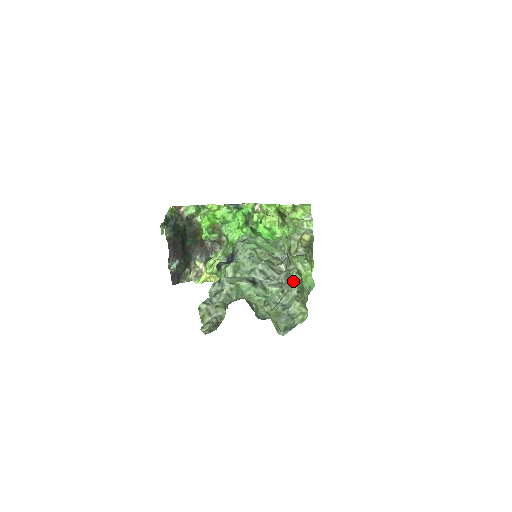
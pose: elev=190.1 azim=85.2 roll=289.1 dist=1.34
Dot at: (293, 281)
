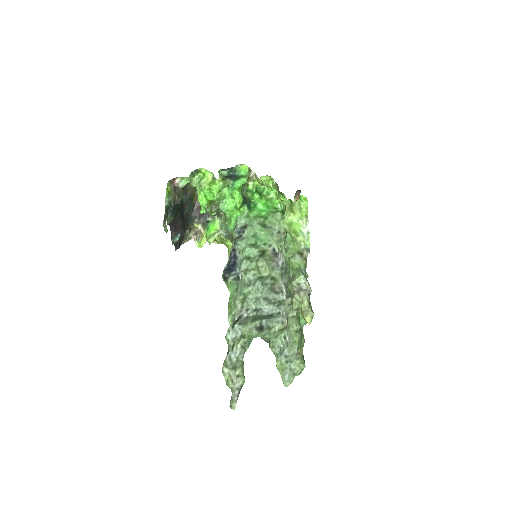
Dot at: (294, 336)
